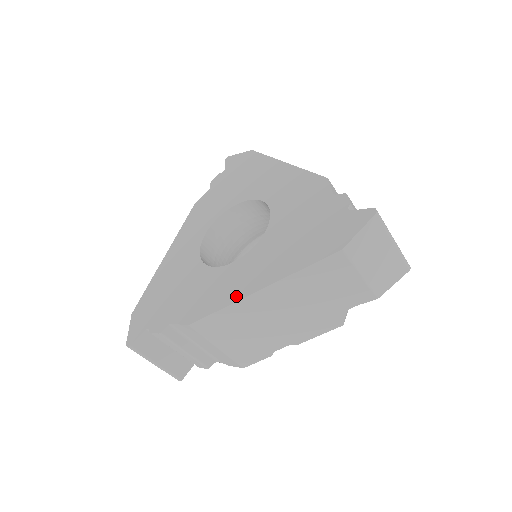
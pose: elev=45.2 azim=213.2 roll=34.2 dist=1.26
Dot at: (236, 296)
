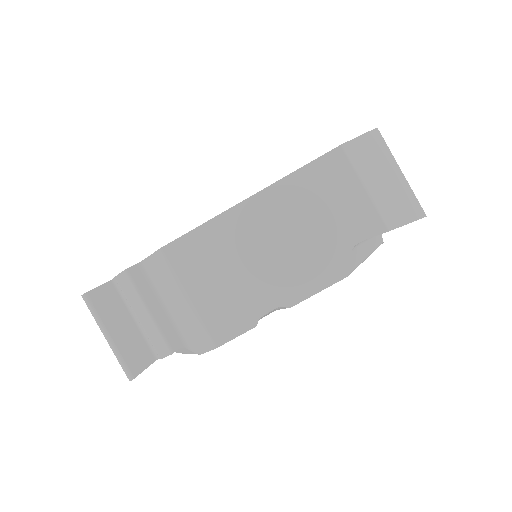
Dot at: (221, 213)
